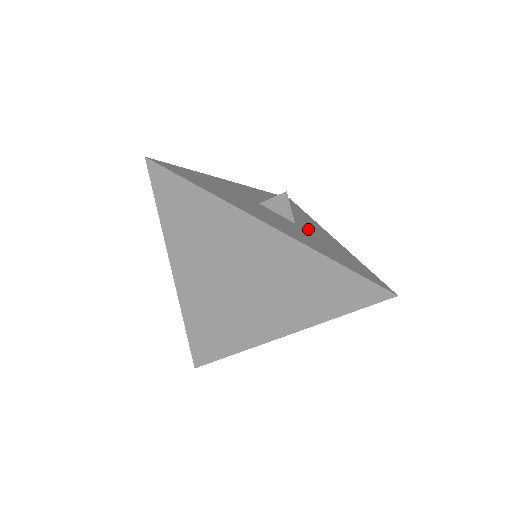
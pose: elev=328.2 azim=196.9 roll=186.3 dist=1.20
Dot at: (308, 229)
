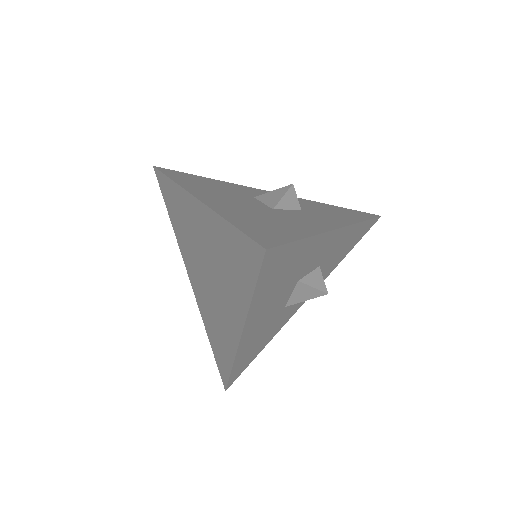
Dot at: (289, 215)
